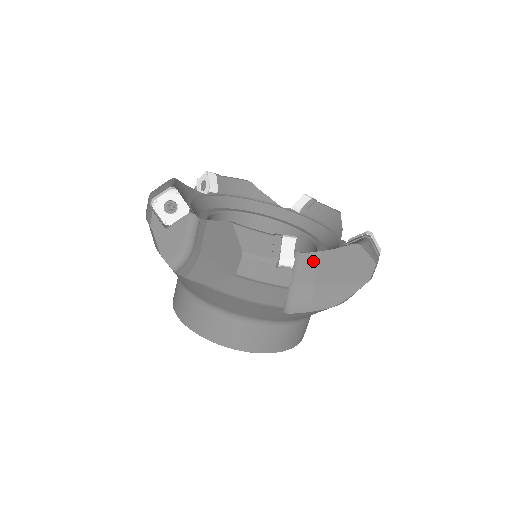
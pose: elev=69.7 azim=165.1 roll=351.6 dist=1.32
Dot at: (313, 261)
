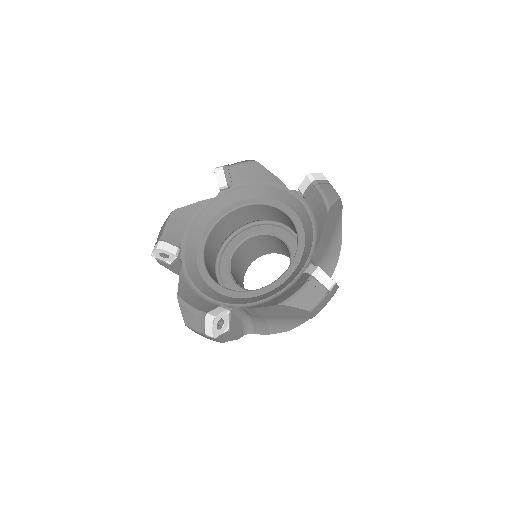
Dot at: (319, 248)
